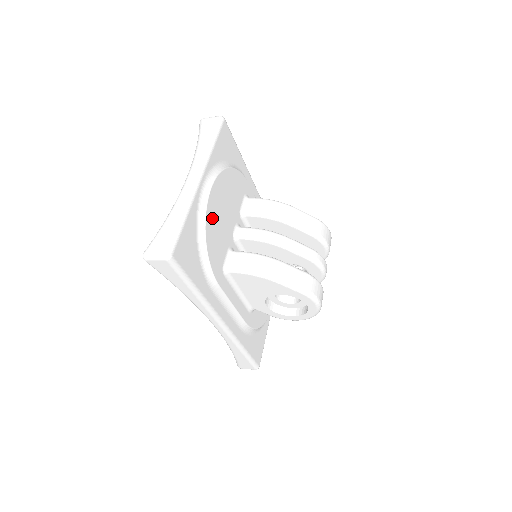
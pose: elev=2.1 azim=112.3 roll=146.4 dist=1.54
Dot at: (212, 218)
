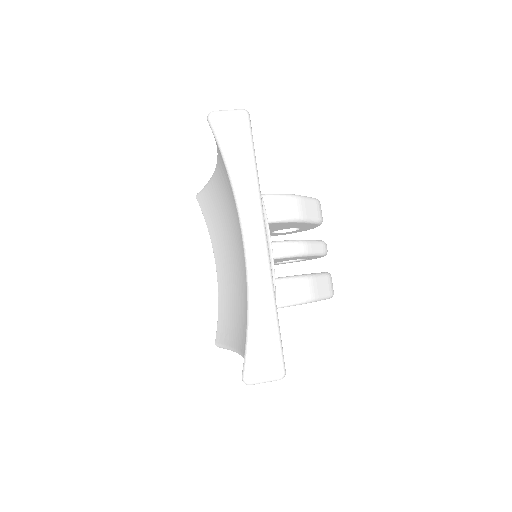
Dot at: occluded
